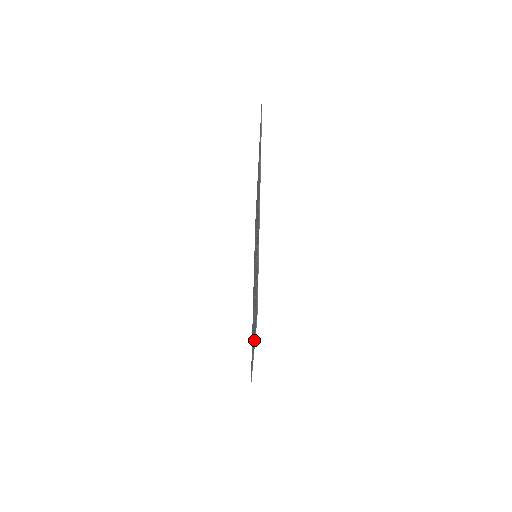
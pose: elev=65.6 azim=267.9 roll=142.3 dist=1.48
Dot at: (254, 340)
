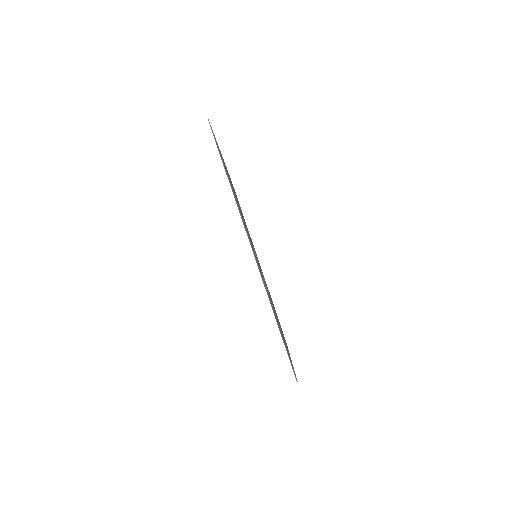
Dot at: occluded
